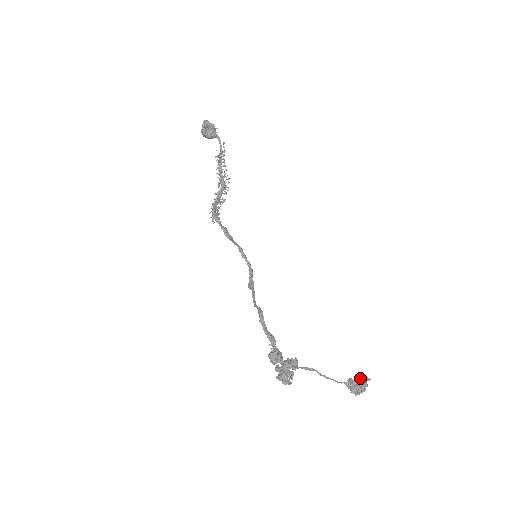
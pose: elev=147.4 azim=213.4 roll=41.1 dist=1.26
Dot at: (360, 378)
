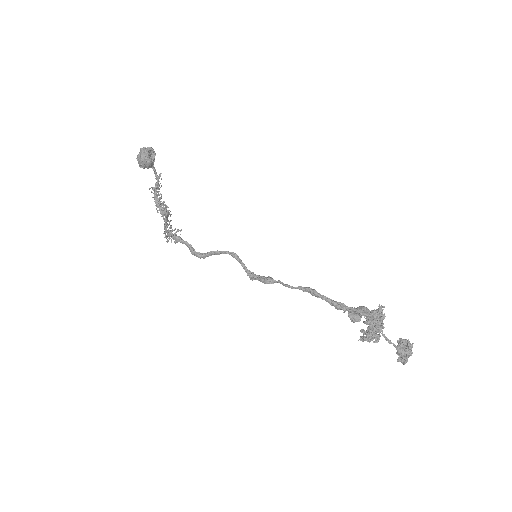
Dot at: (406, 339)
